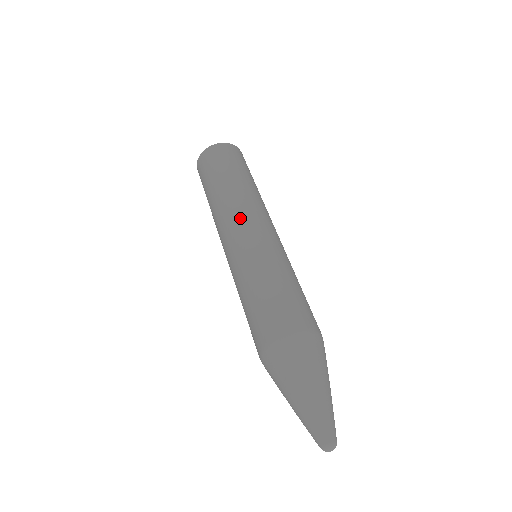
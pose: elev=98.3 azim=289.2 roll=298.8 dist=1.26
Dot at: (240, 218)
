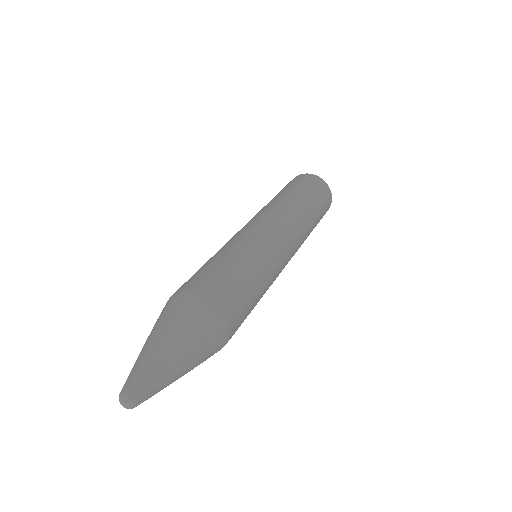
Dot at: (272, 217)
